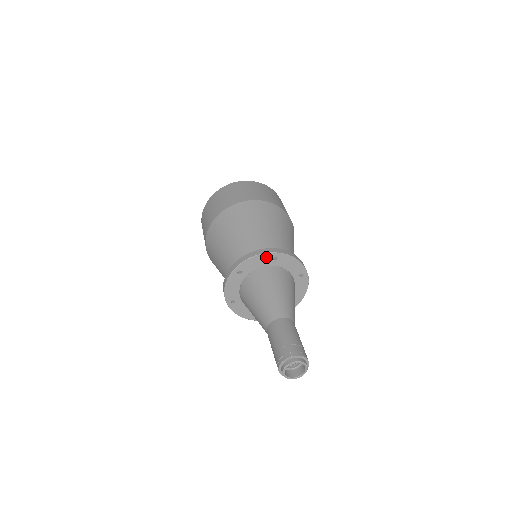
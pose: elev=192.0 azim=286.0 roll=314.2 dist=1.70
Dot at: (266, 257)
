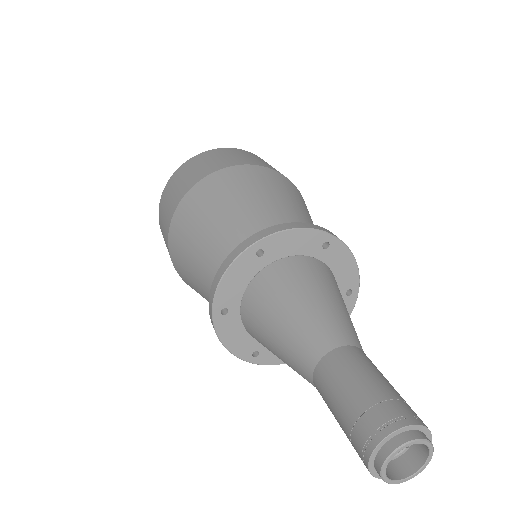
Dot at: (313, 237)
